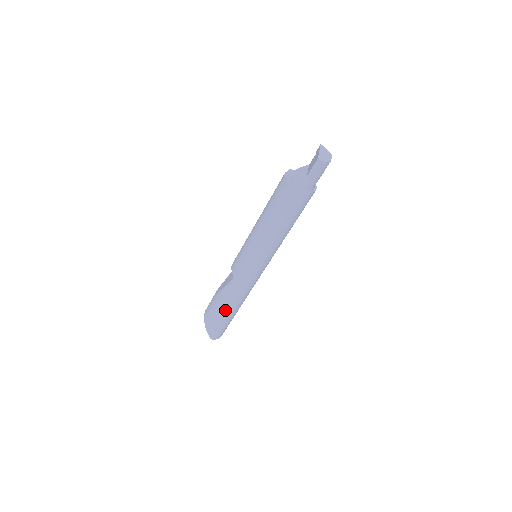
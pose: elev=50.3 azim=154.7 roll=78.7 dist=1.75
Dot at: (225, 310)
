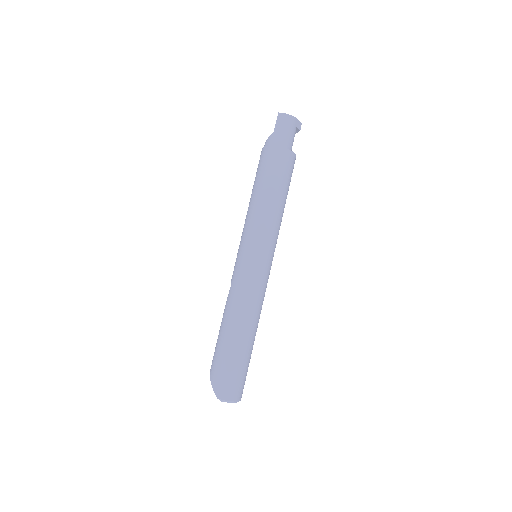
Dot at: (227, 335)
